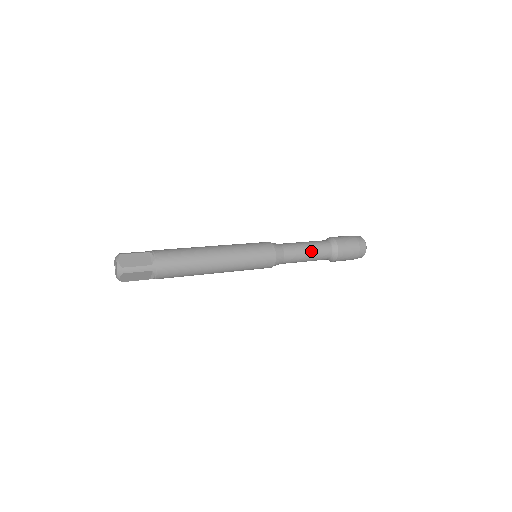
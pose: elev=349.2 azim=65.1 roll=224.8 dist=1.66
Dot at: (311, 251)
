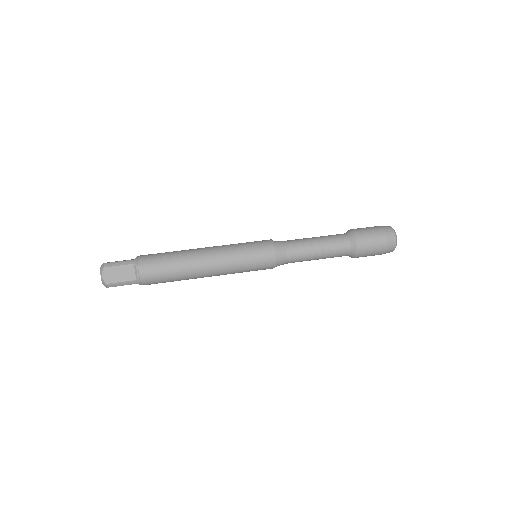
Dot at: (321, 254)
